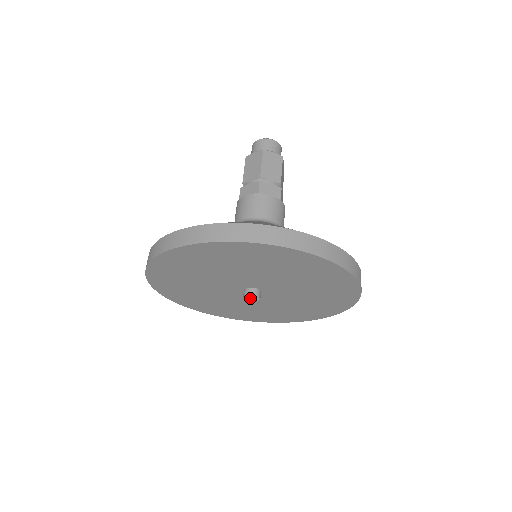
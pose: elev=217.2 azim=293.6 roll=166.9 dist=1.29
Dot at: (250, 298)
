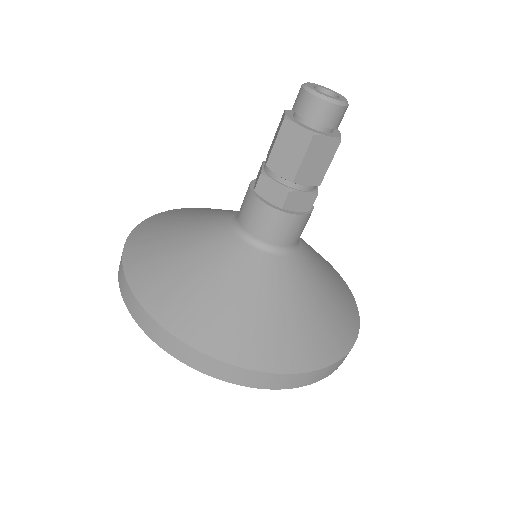
Dot at: occluded
